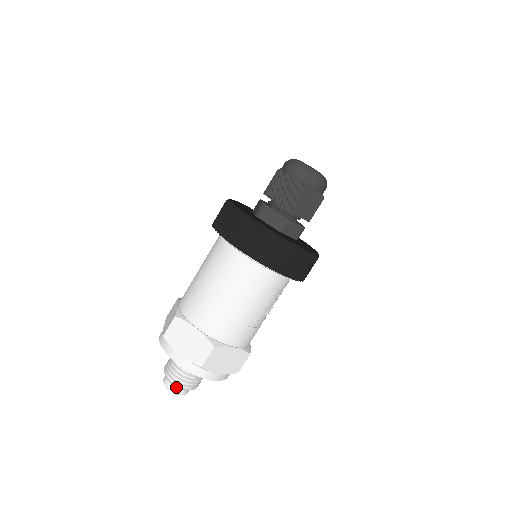
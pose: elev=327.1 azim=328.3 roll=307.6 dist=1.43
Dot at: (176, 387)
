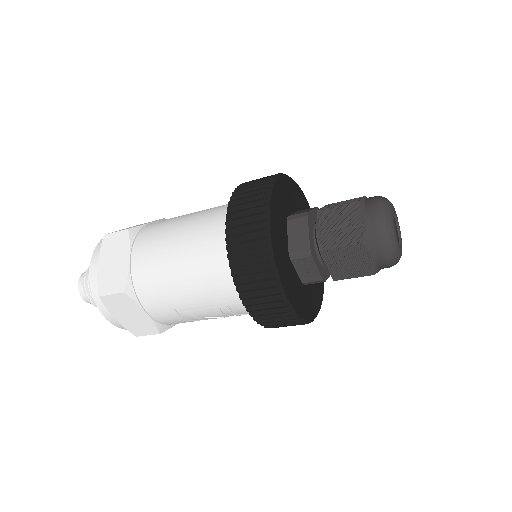
Dot at: (83, 288)
